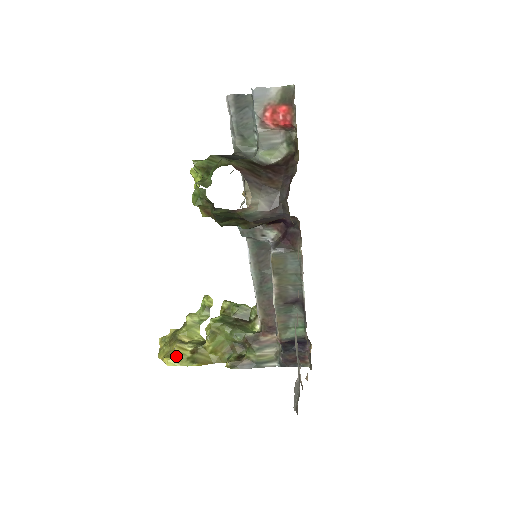
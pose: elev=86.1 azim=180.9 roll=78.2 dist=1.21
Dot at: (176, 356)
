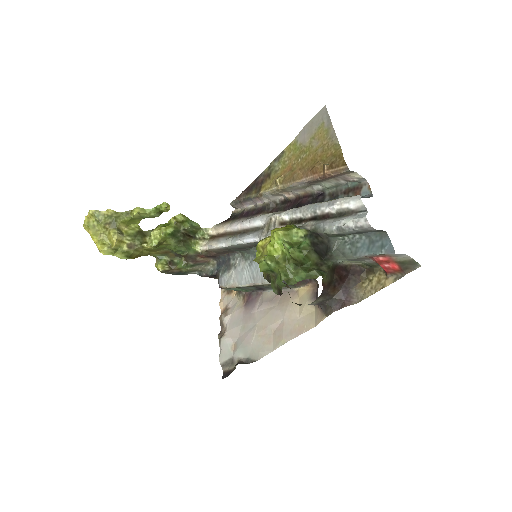
Dot at: (113, 249)
